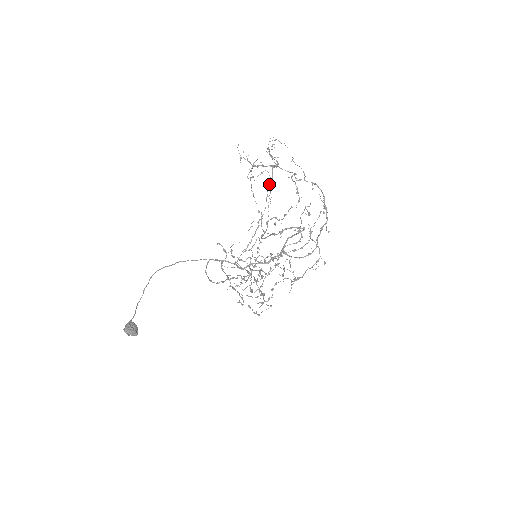
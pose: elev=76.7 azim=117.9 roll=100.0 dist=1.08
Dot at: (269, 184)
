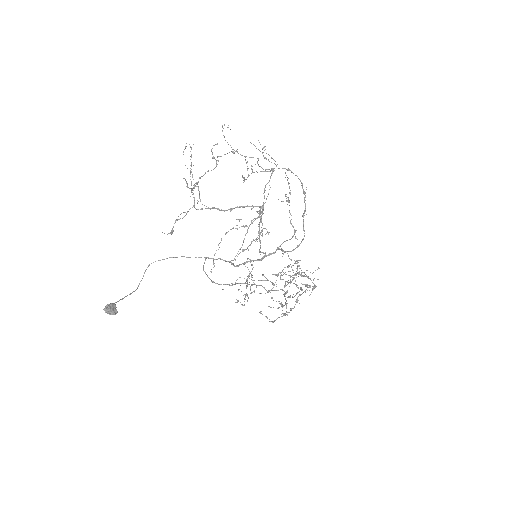
Dot at: (265, 185)
